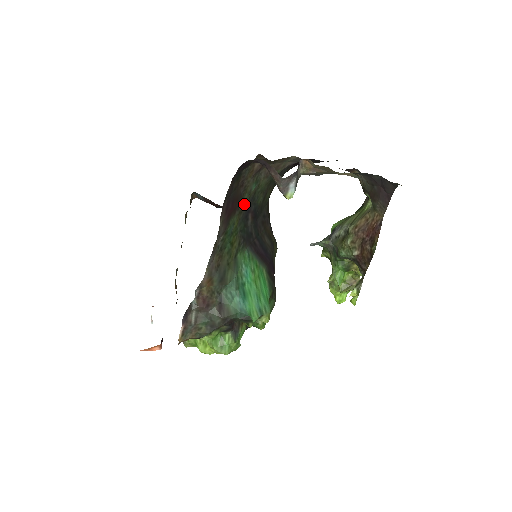
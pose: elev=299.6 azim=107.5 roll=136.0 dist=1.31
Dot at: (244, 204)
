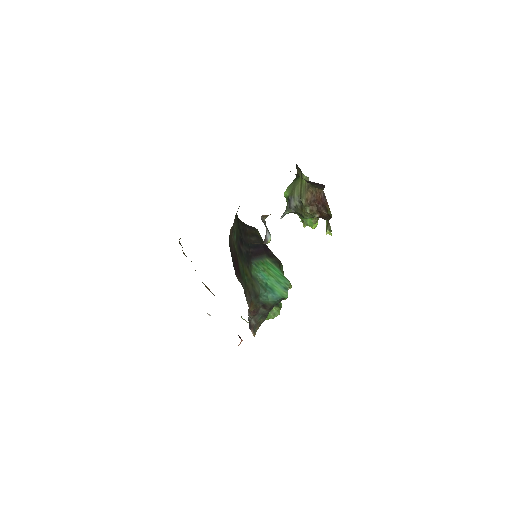
Dot at: (237, 250)
